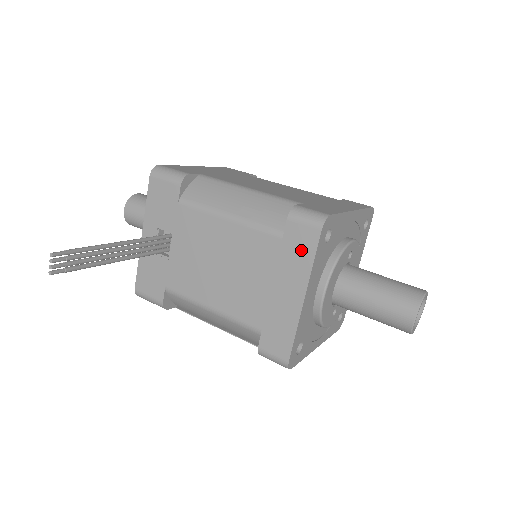
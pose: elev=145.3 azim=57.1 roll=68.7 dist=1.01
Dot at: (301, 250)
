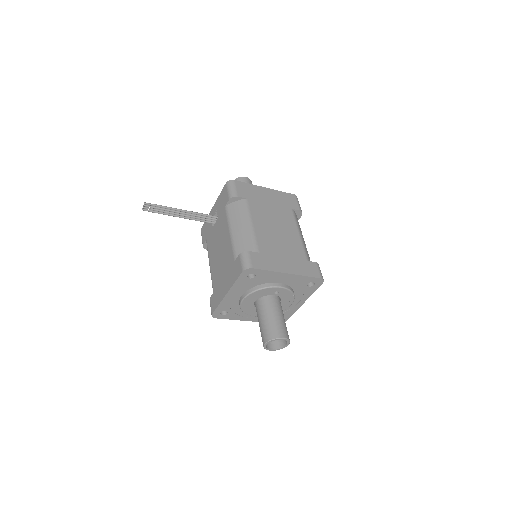
Dot at: (235, 273)
